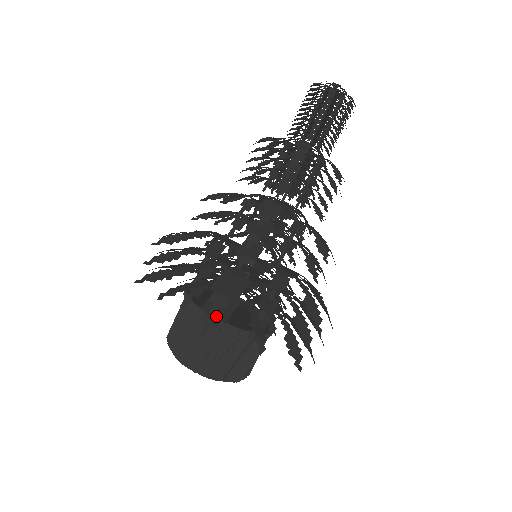
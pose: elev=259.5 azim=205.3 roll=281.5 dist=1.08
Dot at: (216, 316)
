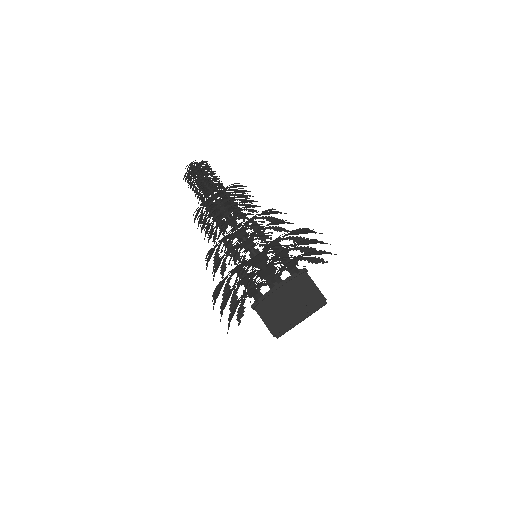
Dot at: (270, 273)
